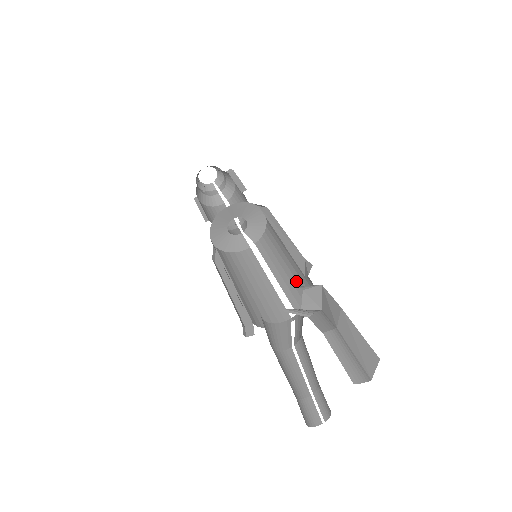
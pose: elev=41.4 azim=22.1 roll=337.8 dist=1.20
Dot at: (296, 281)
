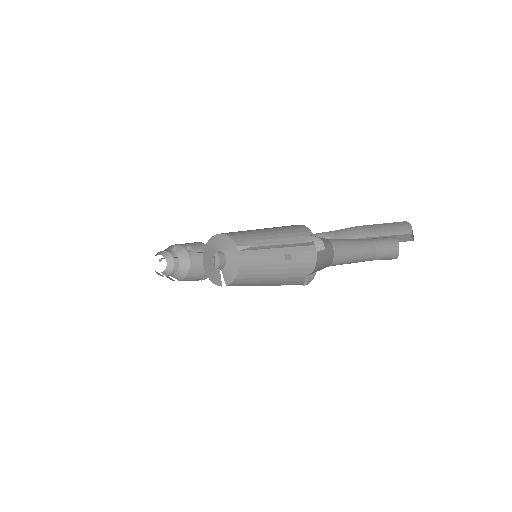
Dot at: (290, 278)
